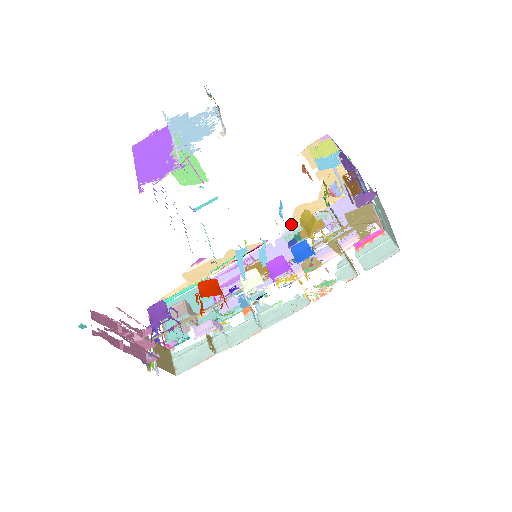
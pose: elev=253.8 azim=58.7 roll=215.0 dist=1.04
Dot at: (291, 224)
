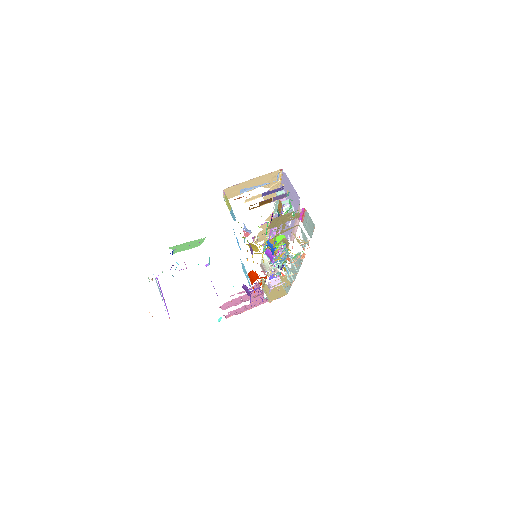
Dot at: occluded
